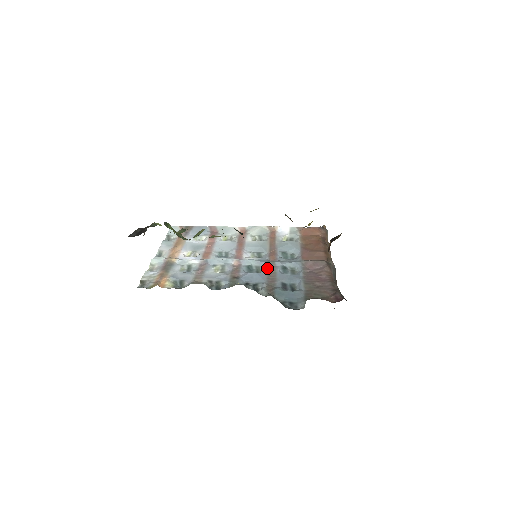
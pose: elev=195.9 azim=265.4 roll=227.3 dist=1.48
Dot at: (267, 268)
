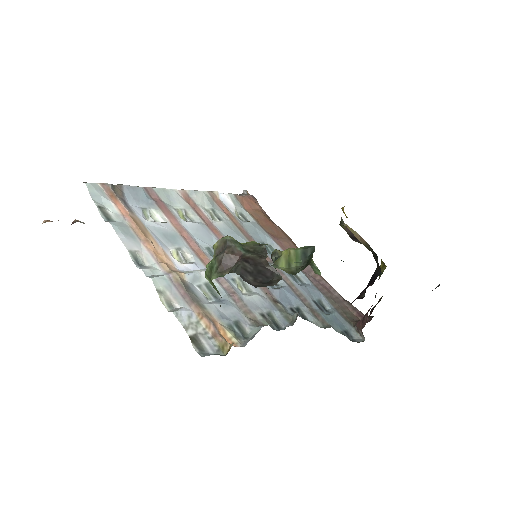
Dot at: occluded
